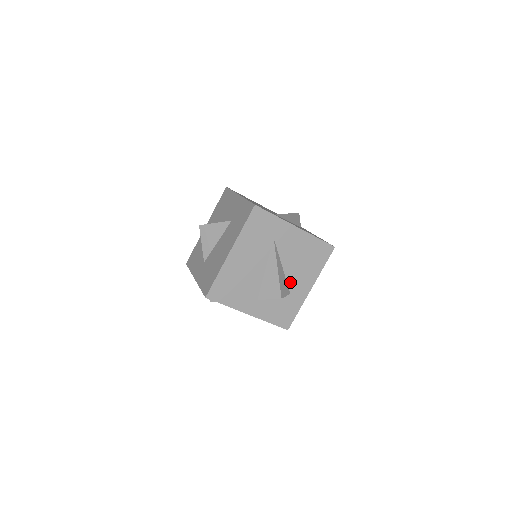
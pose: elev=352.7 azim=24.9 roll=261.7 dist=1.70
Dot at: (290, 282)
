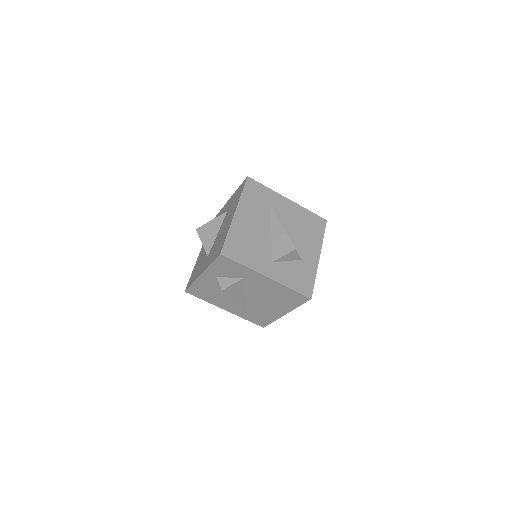
Dot at: (298, 248)
